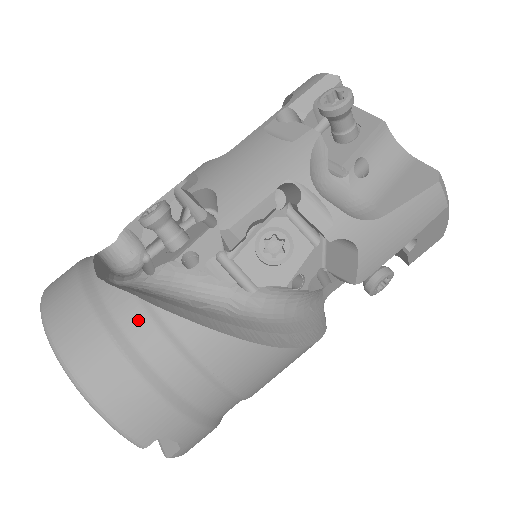
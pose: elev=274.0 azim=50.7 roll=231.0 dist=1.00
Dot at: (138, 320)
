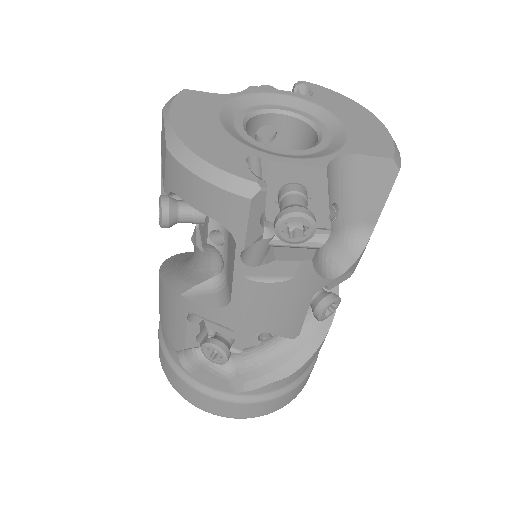
Dot at: (286, 381)
